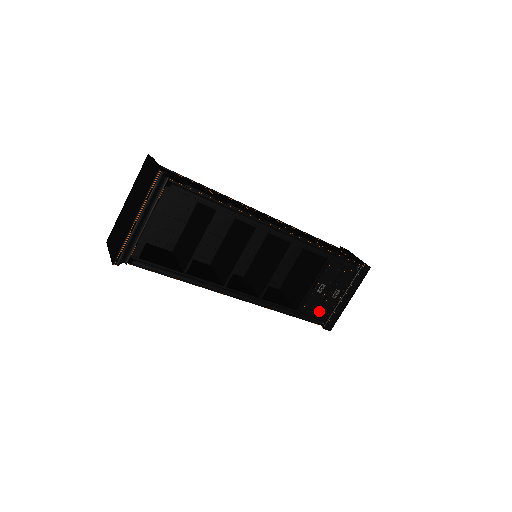
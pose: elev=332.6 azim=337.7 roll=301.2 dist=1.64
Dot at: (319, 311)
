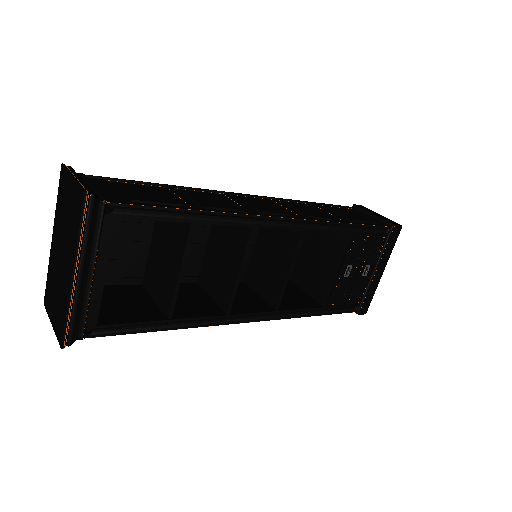
Dot at: (349, 297)
